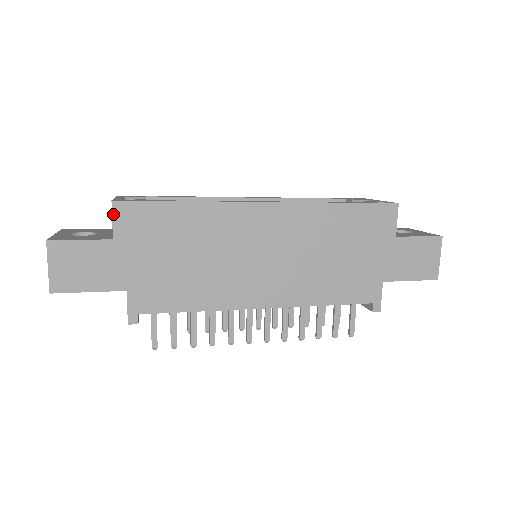
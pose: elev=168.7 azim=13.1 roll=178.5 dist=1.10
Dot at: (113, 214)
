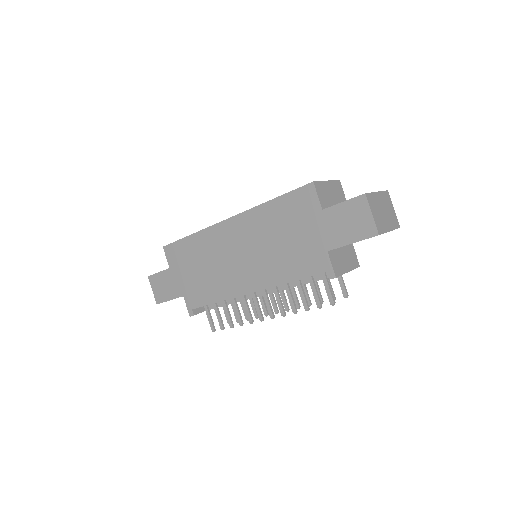
Dot at: (165, 254)
